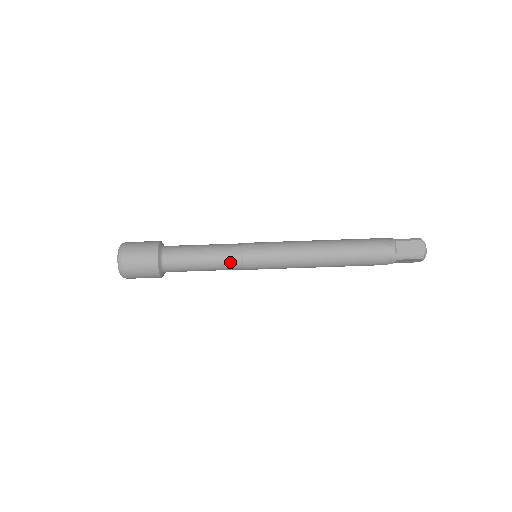
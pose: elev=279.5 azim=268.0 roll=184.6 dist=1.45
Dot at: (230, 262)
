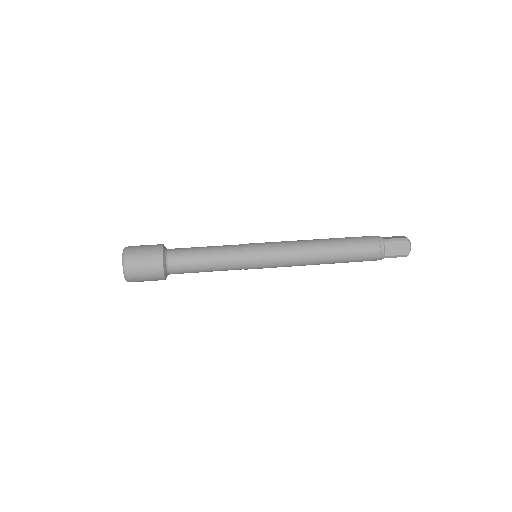
Dot at: (232, 249)
